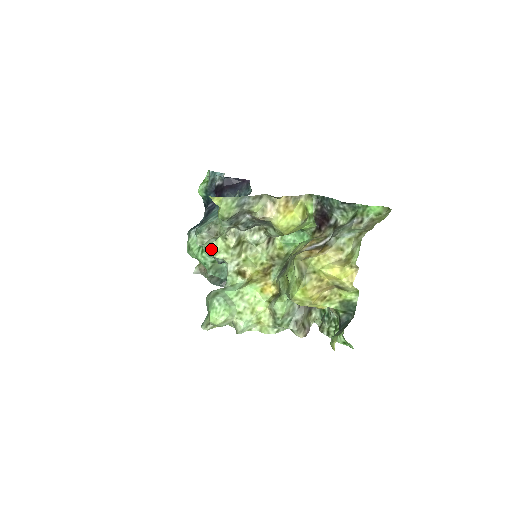
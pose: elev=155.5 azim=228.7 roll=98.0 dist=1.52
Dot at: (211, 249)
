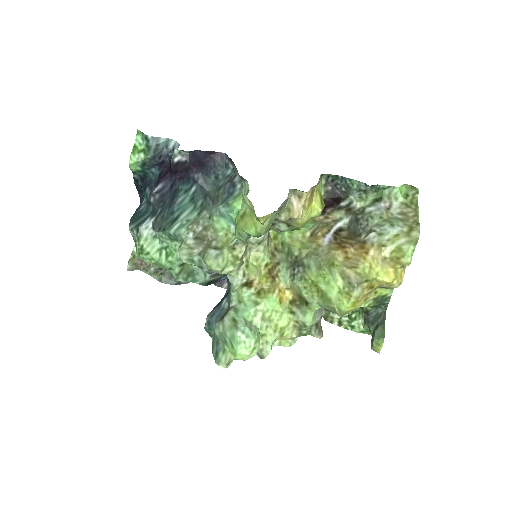
Dot at: (218, 267)
